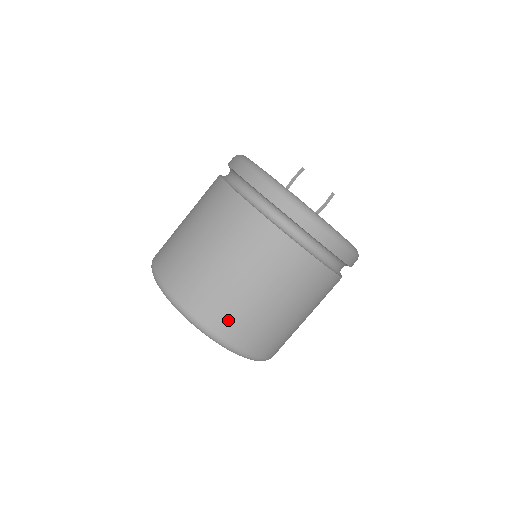
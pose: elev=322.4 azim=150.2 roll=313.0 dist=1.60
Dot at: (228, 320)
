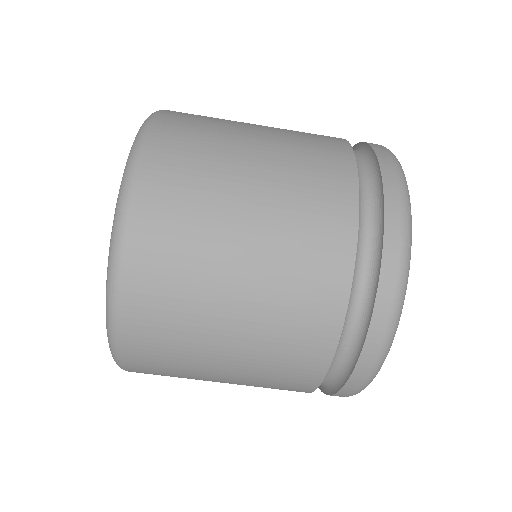
Dot at: (158, 284)
